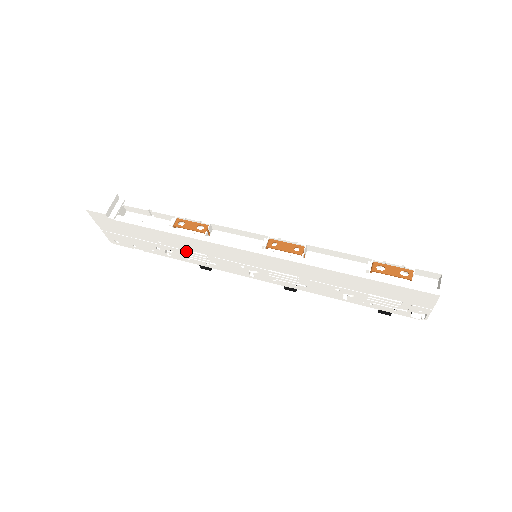
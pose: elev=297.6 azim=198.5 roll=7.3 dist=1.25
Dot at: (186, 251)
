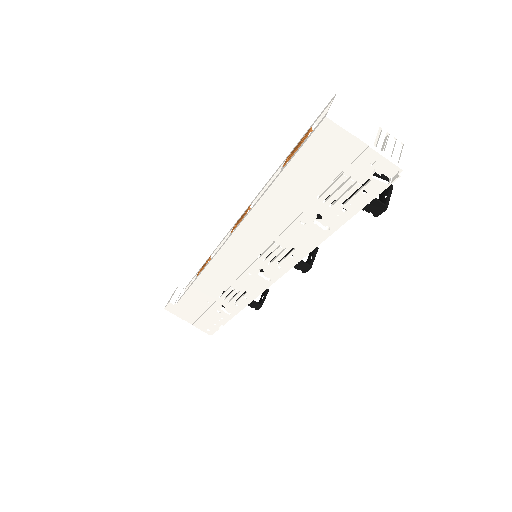
Dot at: (223, 295)
